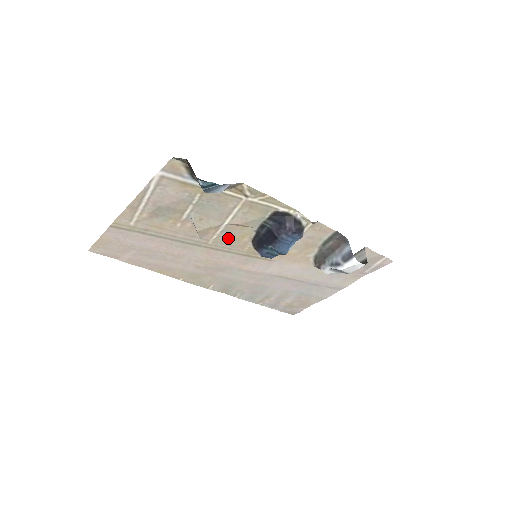
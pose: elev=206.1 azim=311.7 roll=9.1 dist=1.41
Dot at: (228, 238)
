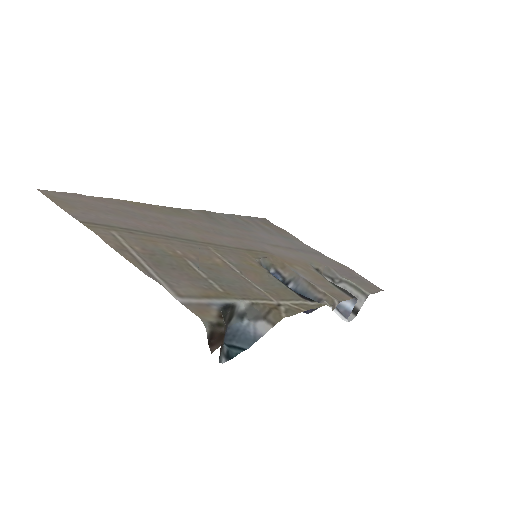
Dot at: (234, 258)
